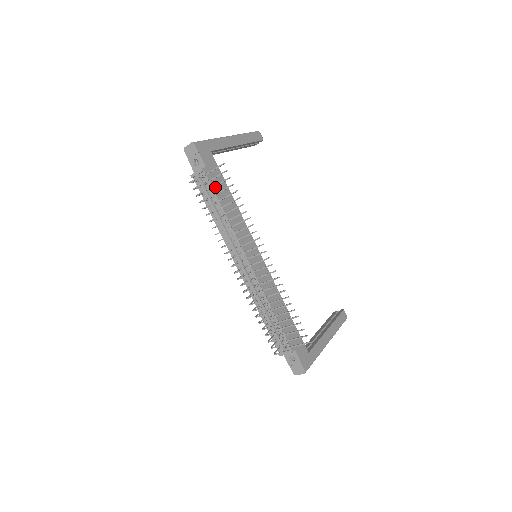
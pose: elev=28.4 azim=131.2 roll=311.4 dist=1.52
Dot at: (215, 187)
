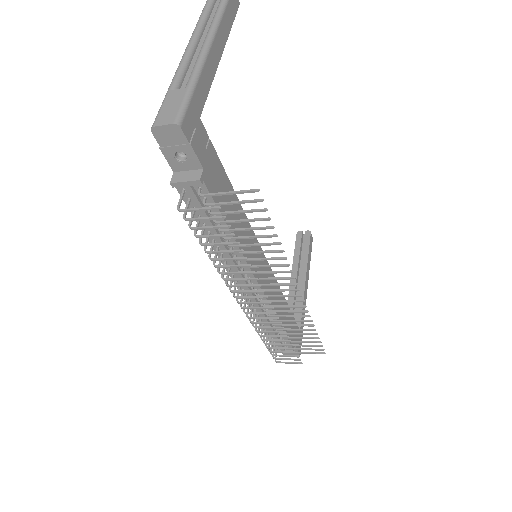
Dot at: (218, 200)
